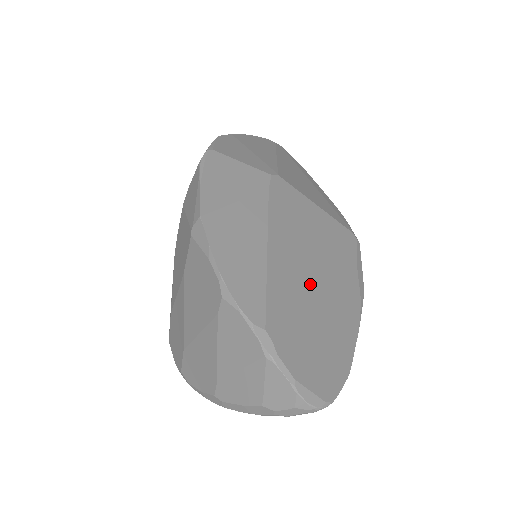
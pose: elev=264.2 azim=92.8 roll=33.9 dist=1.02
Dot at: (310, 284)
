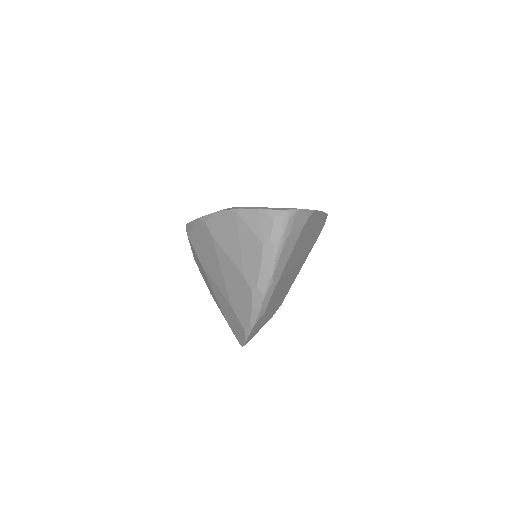
Dot at: occluded
